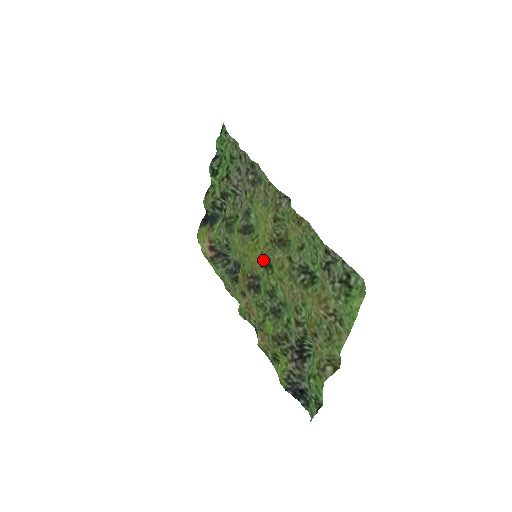
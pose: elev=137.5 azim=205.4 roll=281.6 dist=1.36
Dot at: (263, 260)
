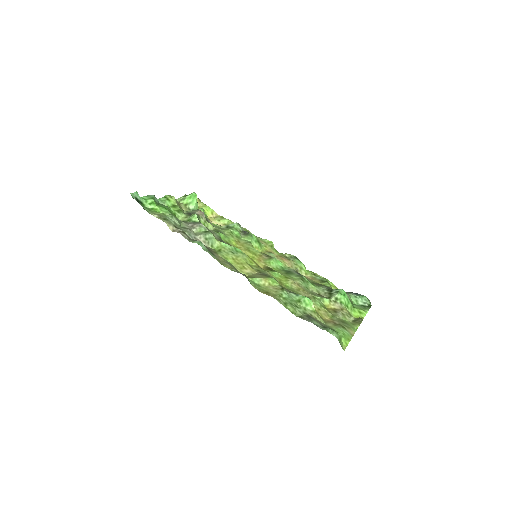
Dot at: (264, 269)
